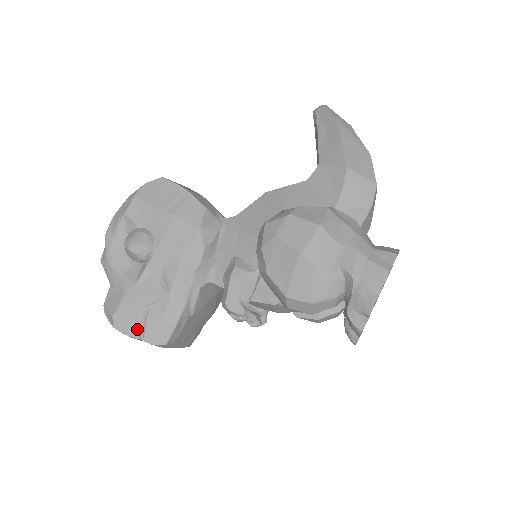
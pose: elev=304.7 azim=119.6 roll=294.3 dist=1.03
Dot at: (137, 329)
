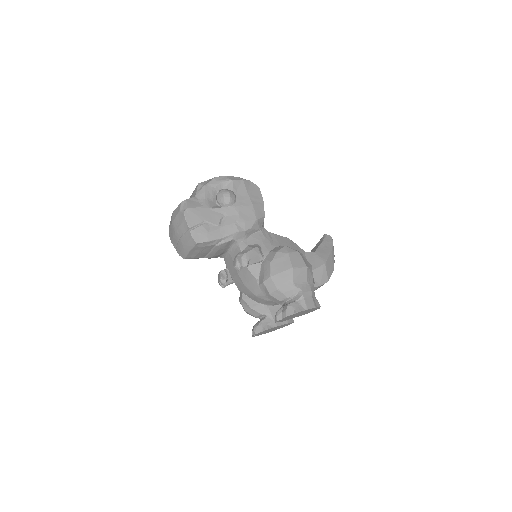
Dot at: (193, 224)
